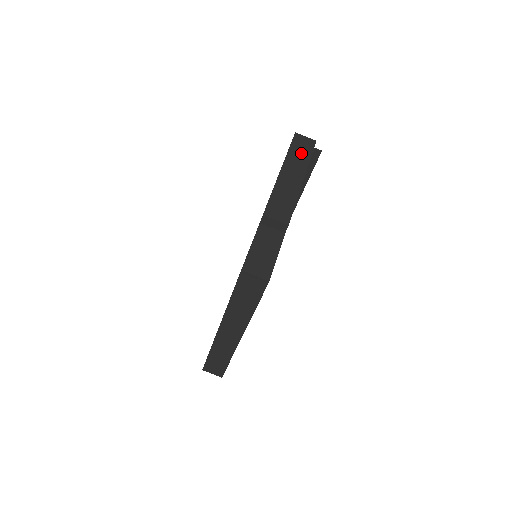
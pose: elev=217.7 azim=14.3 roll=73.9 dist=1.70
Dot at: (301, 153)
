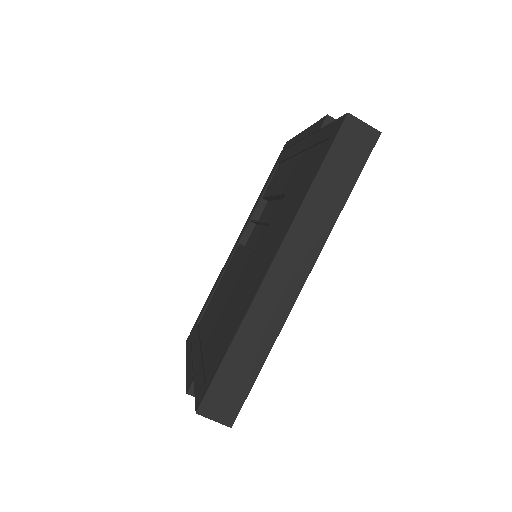
Dot at: occluded
